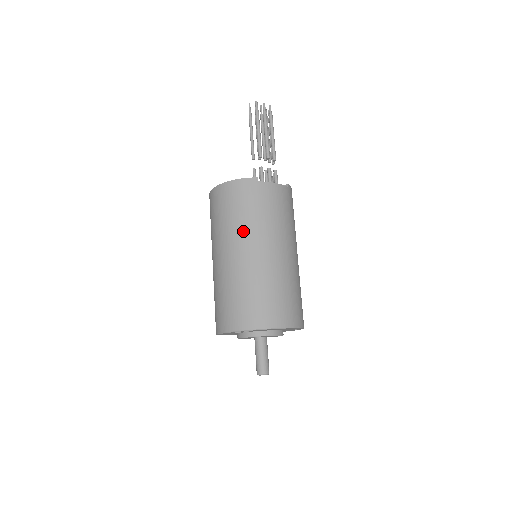
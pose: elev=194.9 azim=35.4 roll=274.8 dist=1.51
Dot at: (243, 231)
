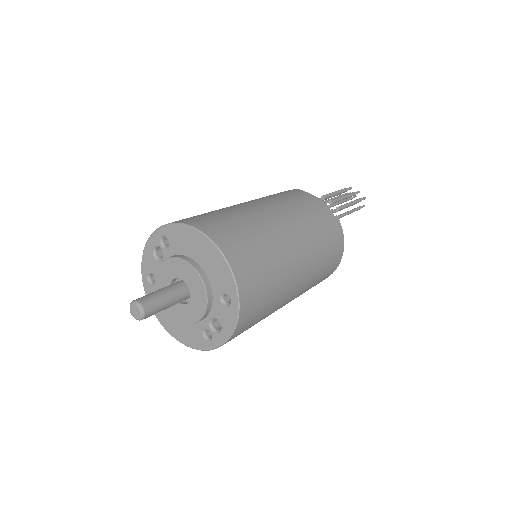
Dot at: (251, 200)
